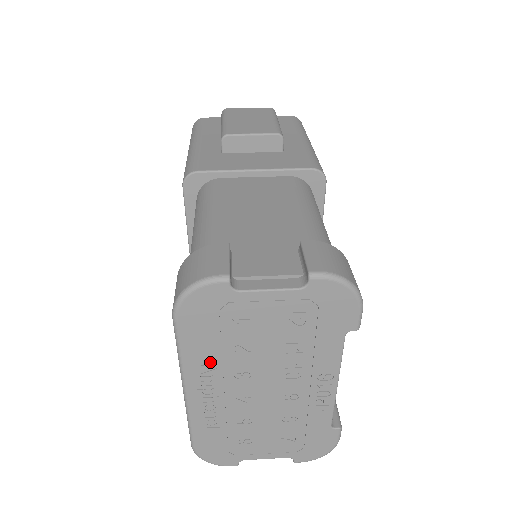
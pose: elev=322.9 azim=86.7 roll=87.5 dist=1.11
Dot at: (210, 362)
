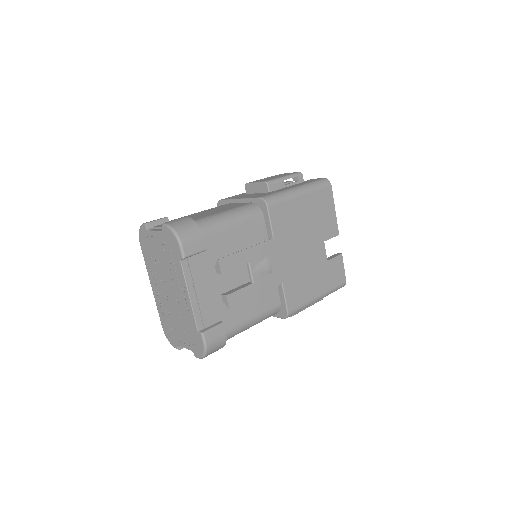
Dot at: (152, 270)
